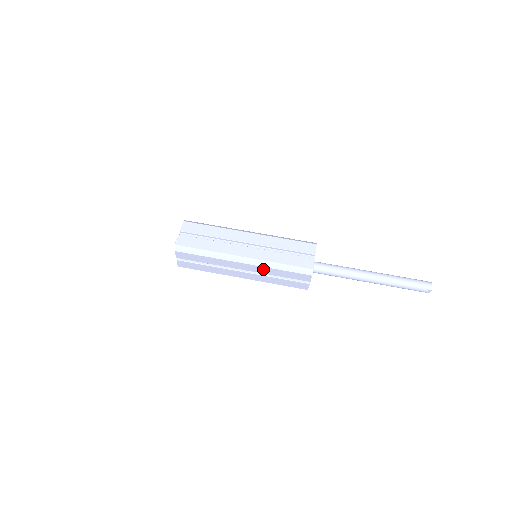
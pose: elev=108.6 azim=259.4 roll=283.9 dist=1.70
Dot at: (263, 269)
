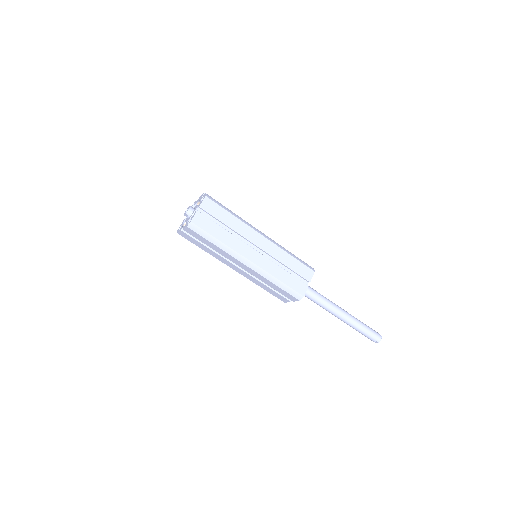
Dot at: (261, 277)
